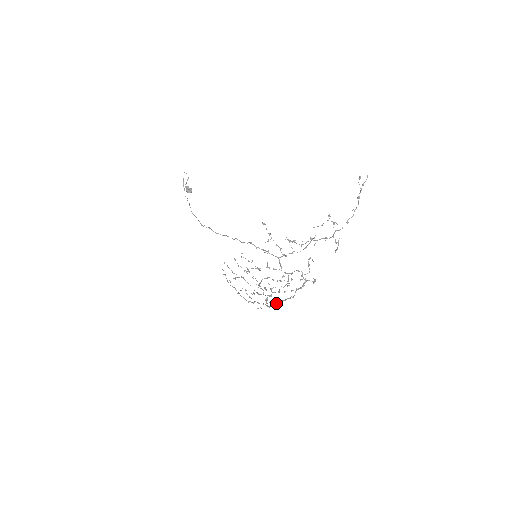
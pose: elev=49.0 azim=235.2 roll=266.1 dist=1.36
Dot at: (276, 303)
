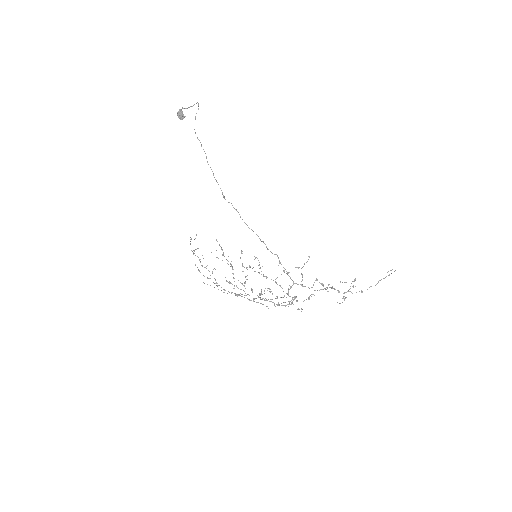
Dot at: occluded
